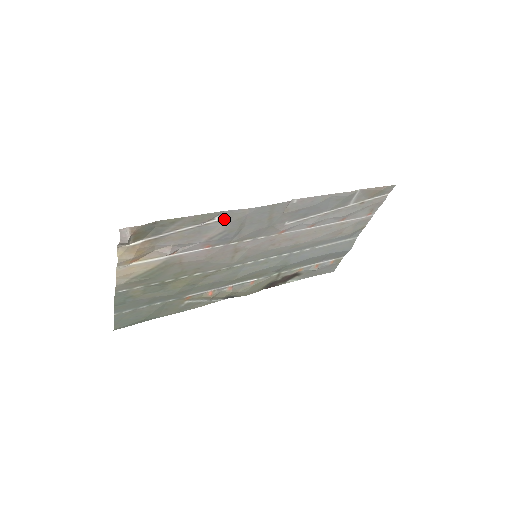
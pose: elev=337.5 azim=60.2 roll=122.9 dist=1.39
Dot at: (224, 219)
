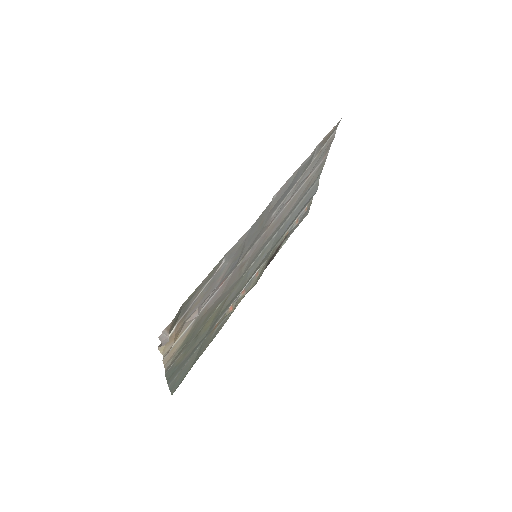
Dot at: (229, 256)
